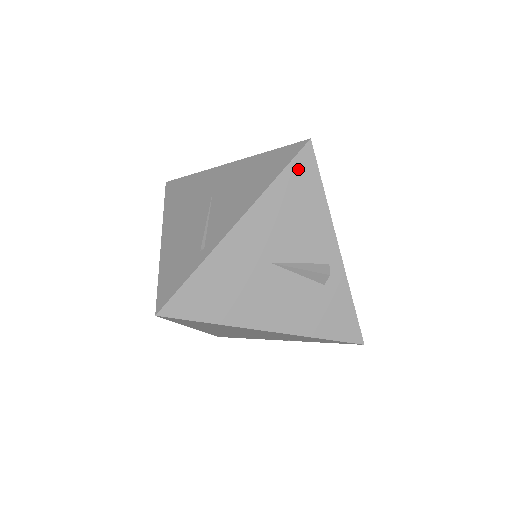
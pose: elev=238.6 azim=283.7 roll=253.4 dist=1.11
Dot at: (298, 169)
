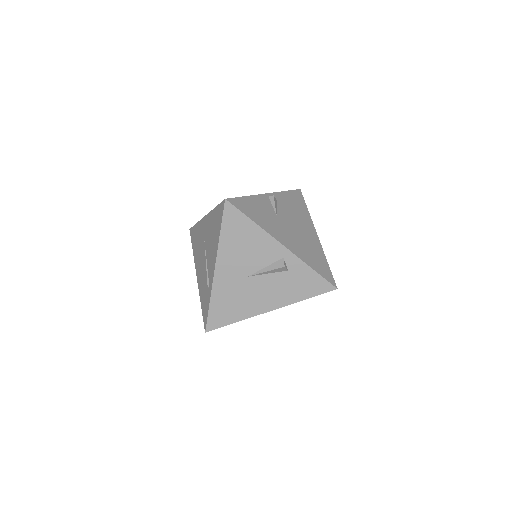
Dot at: (229, 220)
